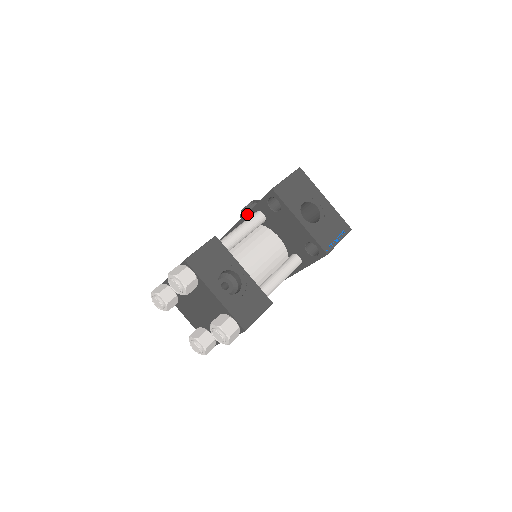
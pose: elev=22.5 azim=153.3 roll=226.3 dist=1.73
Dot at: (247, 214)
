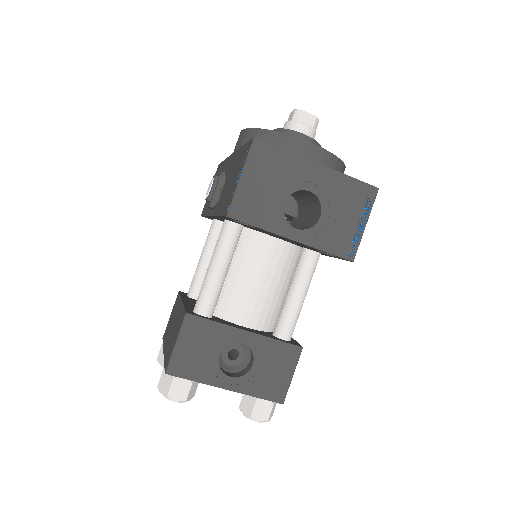
Dot at: occluded
